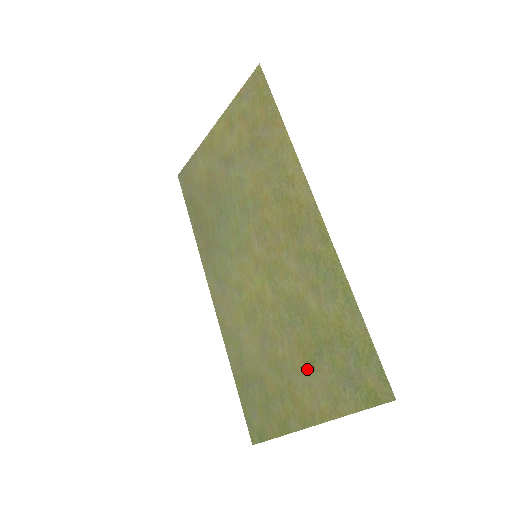
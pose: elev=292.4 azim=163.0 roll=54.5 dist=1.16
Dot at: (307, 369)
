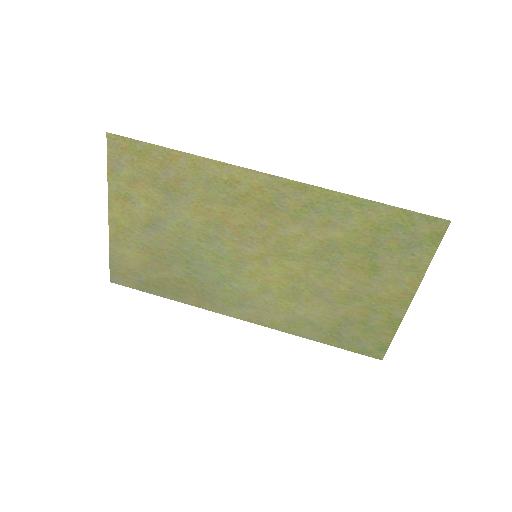
Dot at: (374, 274)
